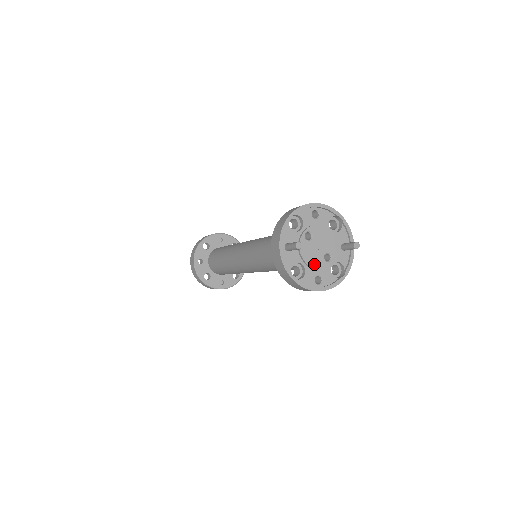
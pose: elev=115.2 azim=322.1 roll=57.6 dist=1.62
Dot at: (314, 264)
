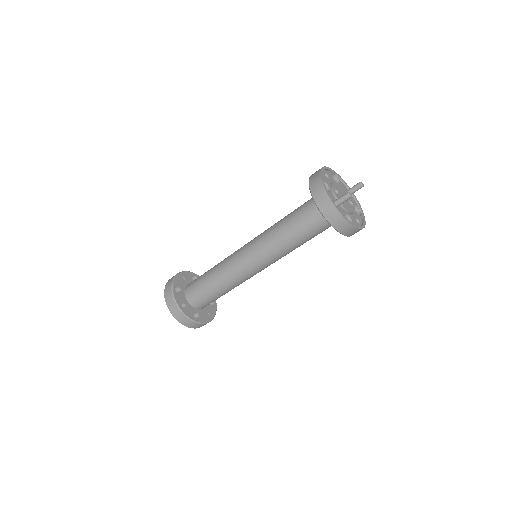
Dot at: (350, 210)
